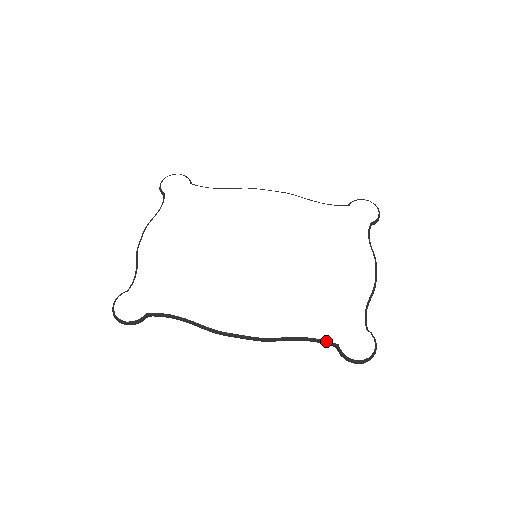
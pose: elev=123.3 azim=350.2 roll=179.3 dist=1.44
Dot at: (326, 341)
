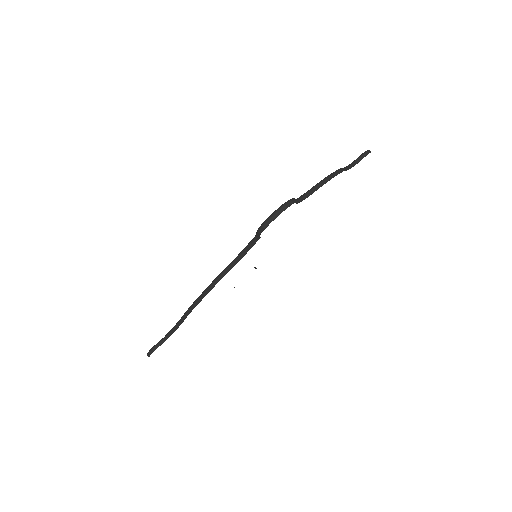
Dot at: (252, 239)
